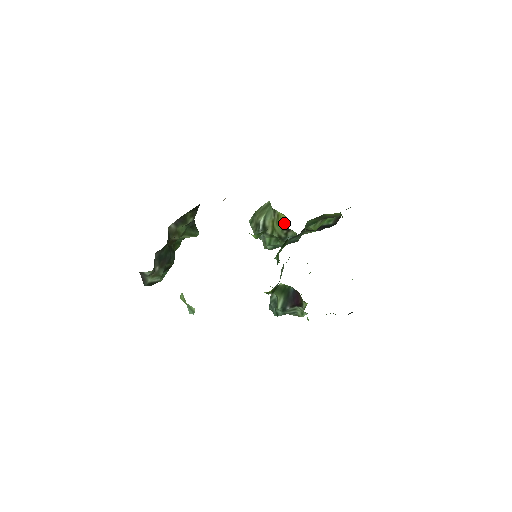
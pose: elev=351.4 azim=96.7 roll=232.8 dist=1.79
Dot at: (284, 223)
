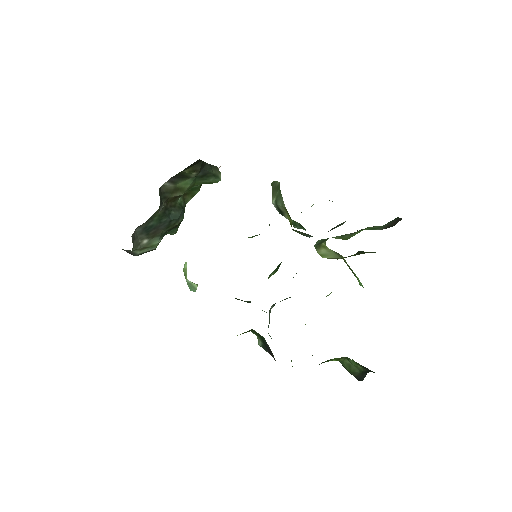
Dot at: (291, 226)
